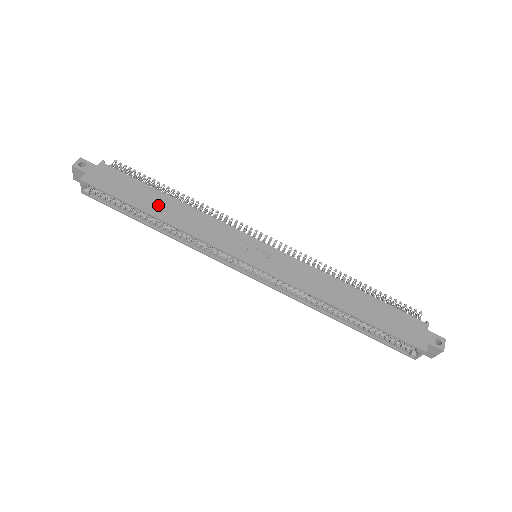
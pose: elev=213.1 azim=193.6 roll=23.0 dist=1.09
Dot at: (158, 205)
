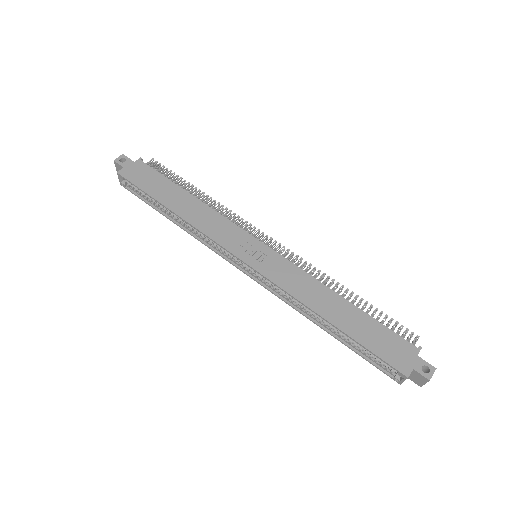
Dot at: (176, 200)
